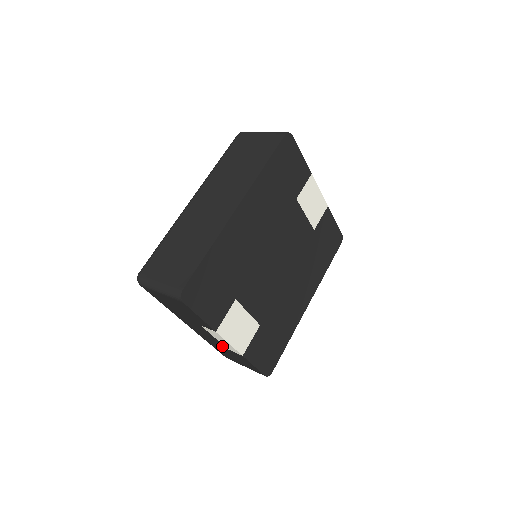
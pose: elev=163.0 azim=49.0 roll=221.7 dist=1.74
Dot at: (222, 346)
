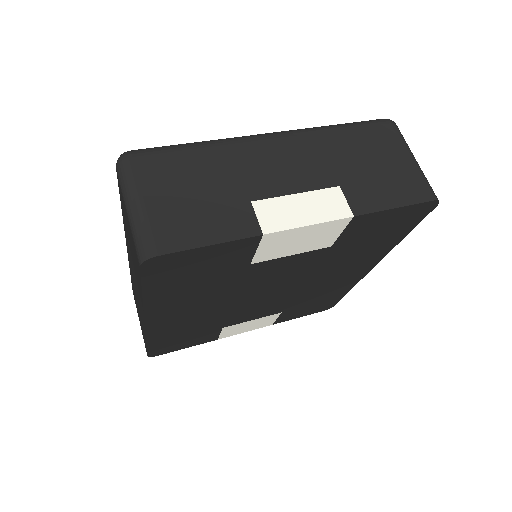
Dot at: occluded
